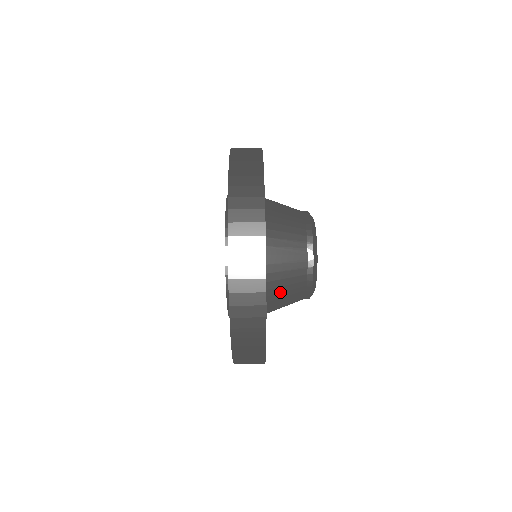
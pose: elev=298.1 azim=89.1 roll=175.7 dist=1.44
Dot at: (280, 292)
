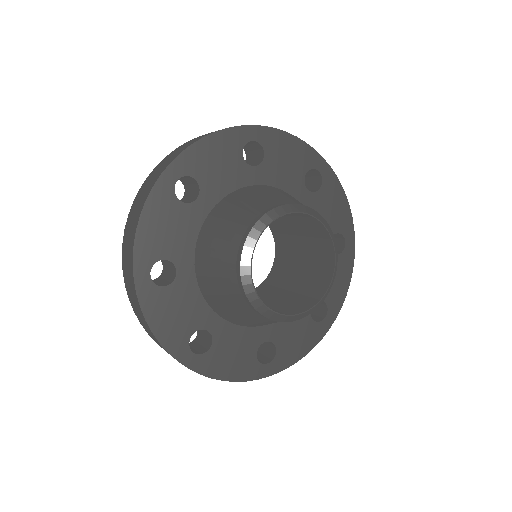
Dot at: (211, 246)
